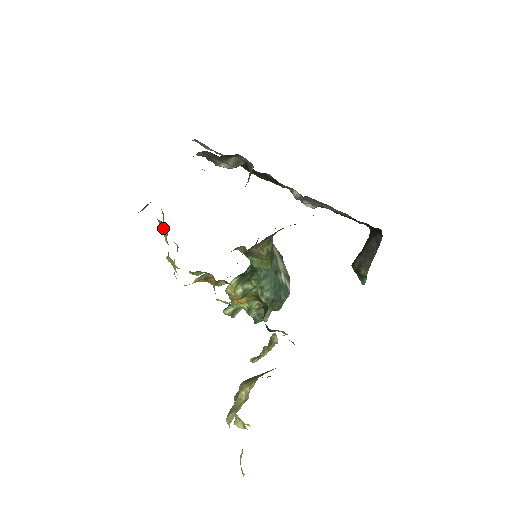
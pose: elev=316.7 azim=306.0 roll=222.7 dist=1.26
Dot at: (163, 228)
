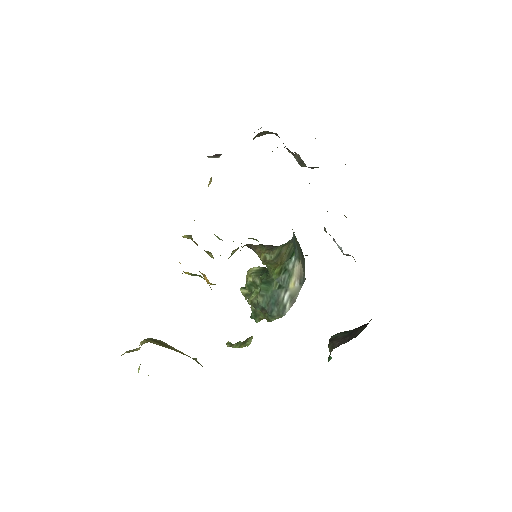
Dot at: (210, 181)
